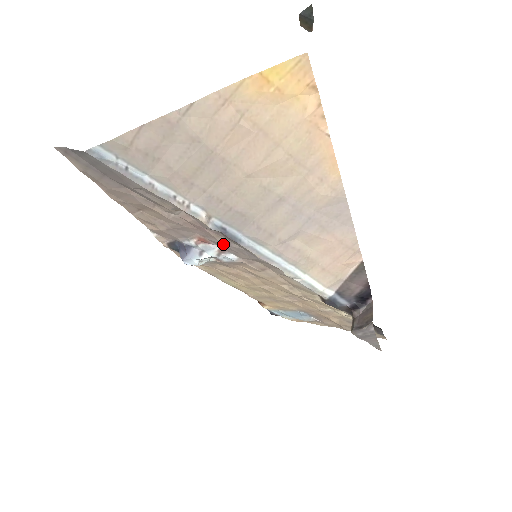
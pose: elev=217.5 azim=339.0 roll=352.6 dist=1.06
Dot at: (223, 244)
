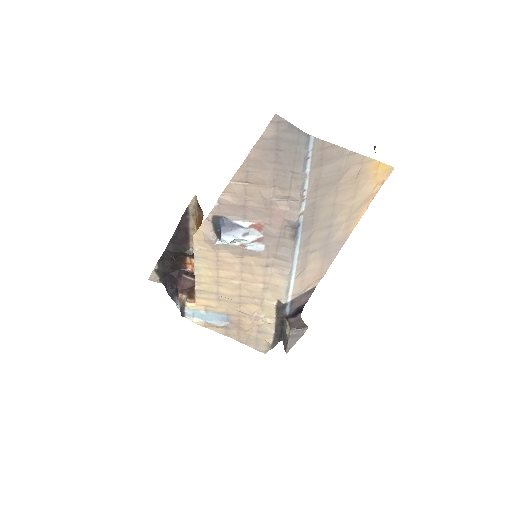
Dot at: (275, 235)
